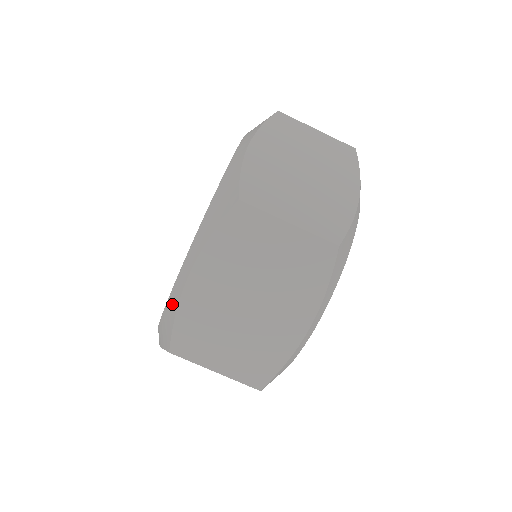
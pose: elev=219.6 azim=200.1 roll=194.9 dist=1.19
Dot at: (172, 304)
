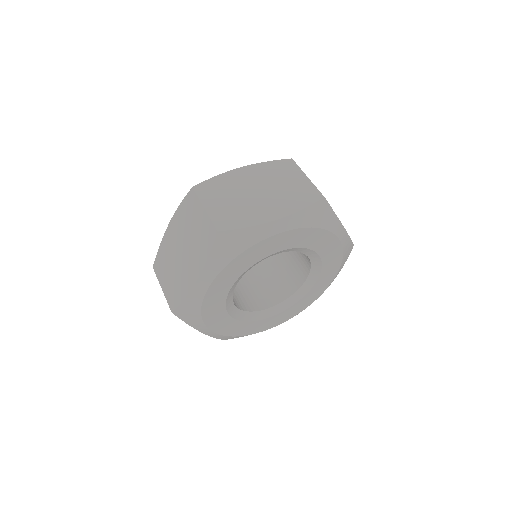
Dot at: occluded
